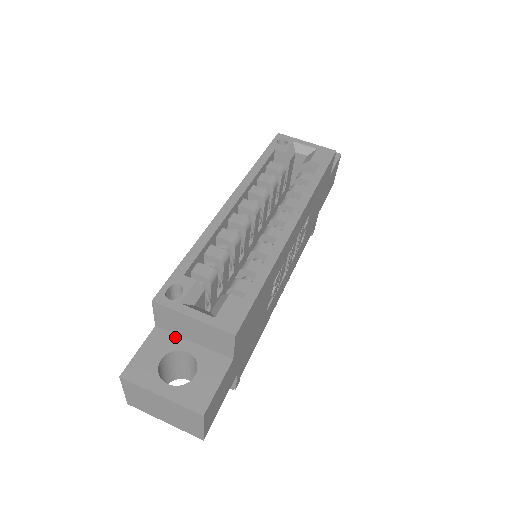
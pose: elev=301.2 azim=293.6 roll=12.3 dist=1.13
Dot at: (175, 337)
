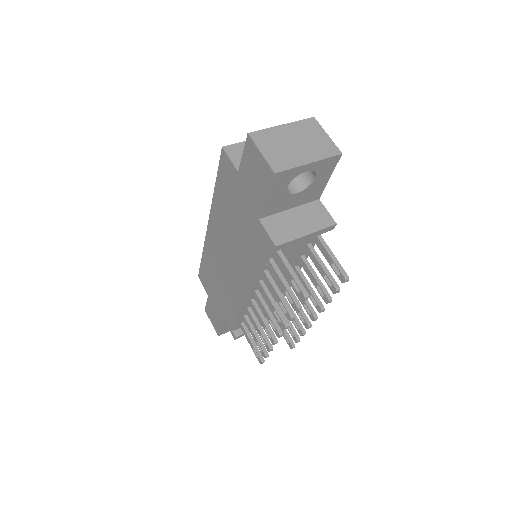
Dot at: occluded
